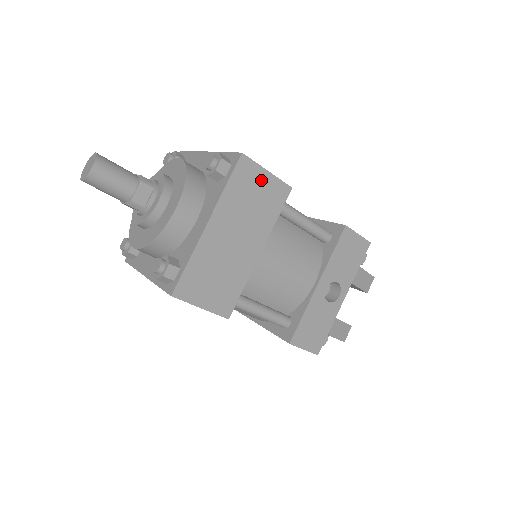
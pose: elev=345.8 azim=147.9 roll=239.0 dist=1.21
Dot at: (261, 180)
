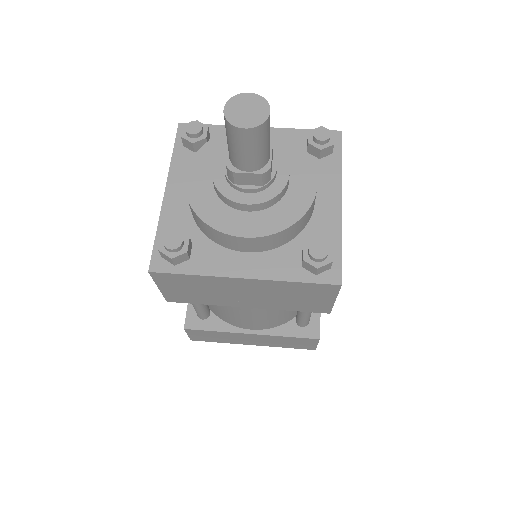
Dot at: occluded
